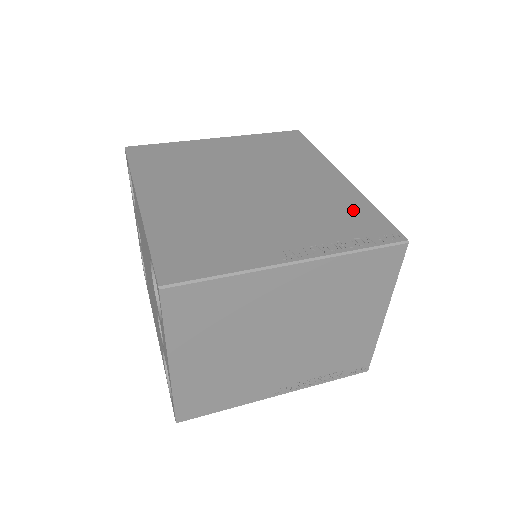
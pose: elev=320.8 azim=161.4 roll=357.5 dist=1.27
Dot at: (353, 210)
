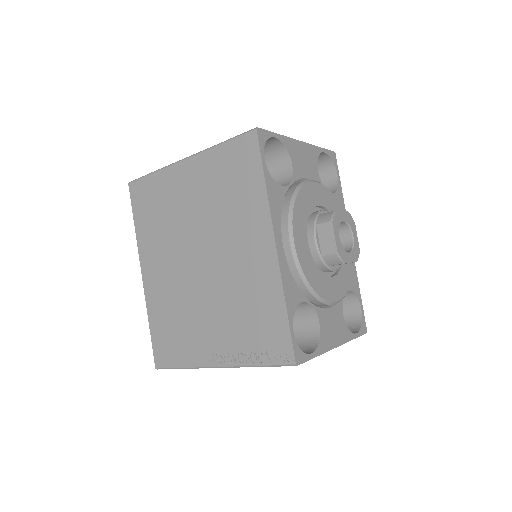
Dot at: (267, 312)
